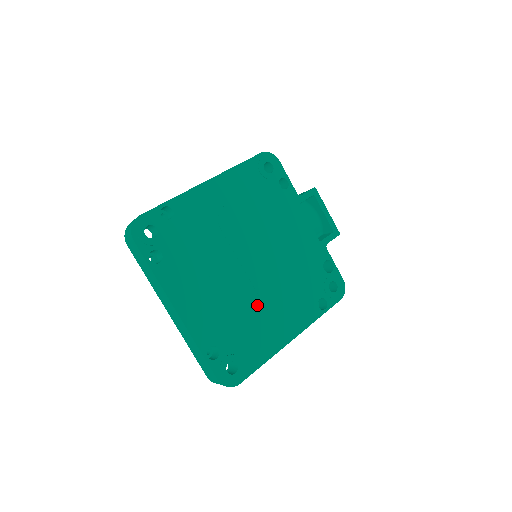
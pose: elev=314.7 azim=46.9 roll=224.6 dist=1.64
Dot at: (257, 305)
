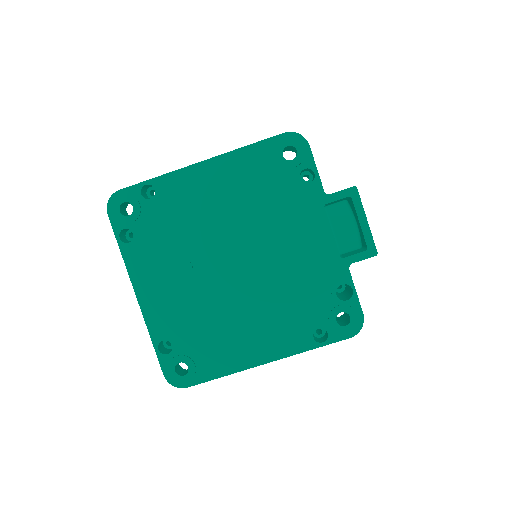
Dot at: (229, 313)
